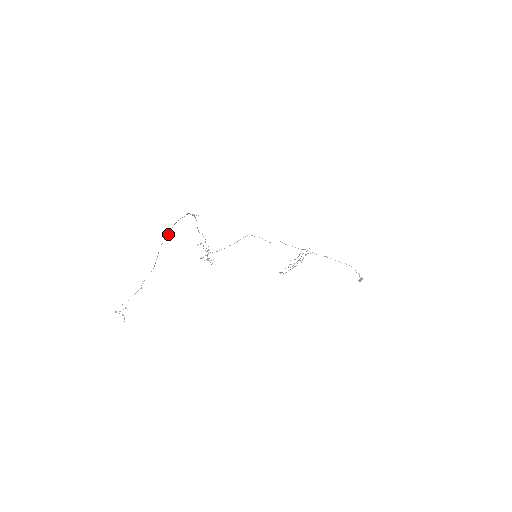
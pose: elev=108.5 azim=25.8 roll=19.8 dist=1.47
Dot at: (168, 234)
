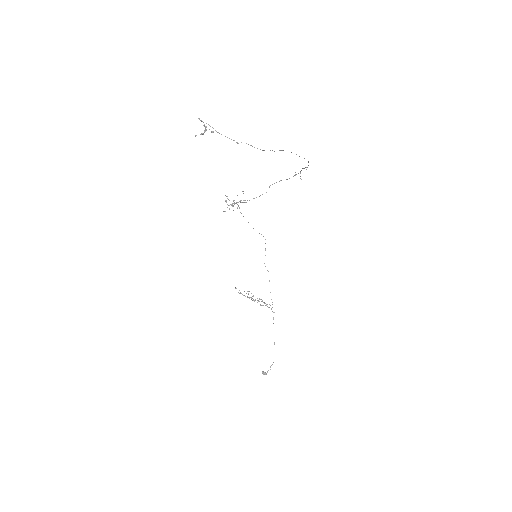
Dot at: occluded
